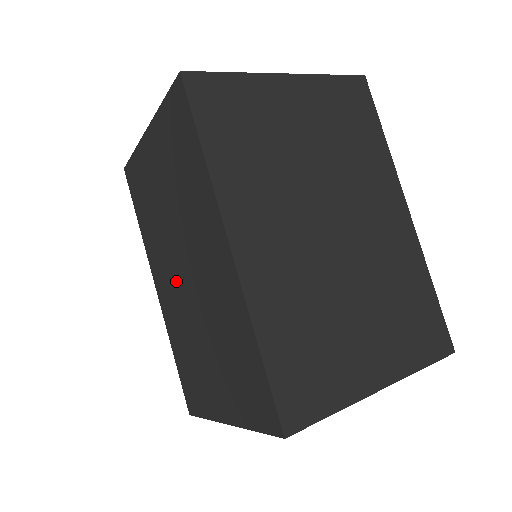
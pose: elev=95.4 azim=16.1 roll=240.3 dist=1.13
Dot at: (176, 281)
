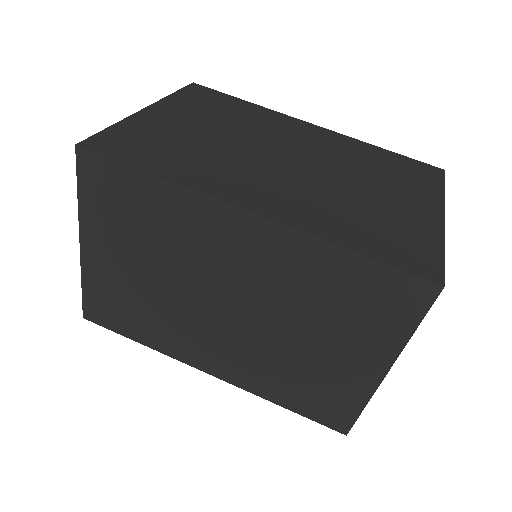
Dot at: (223, 330)
